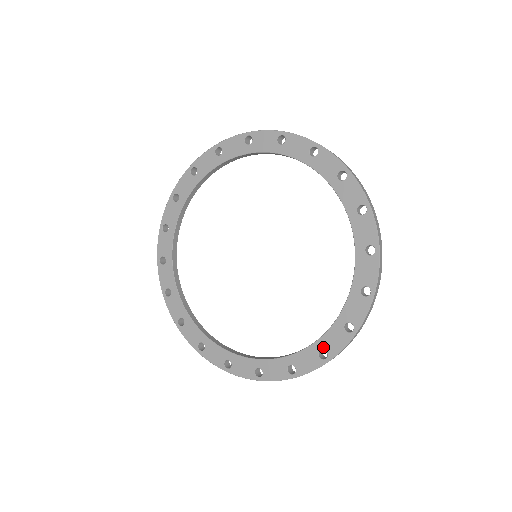
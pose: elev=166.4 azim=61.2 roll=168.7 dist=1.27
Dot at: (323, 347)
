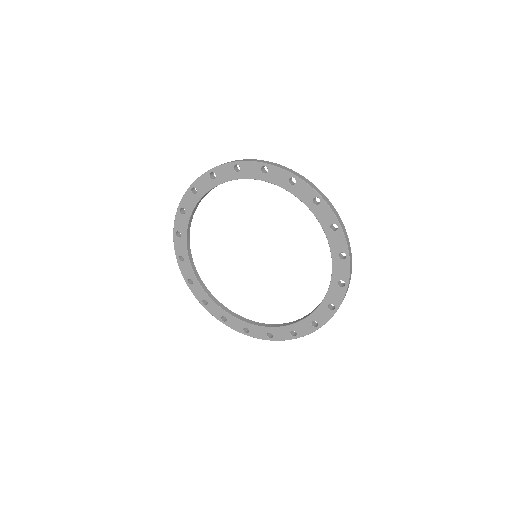
Dot at: (314, 319)
